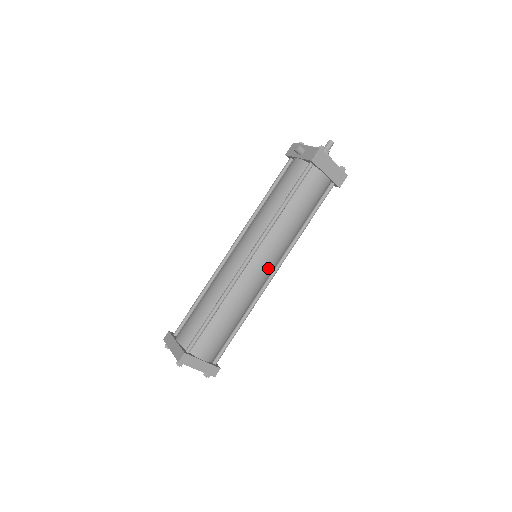
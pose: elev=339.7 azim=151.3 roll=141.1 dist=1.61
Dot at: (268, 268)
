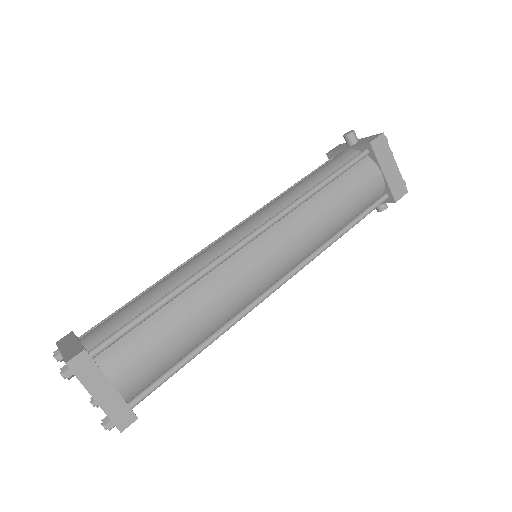
Dot at: (273, 268)
